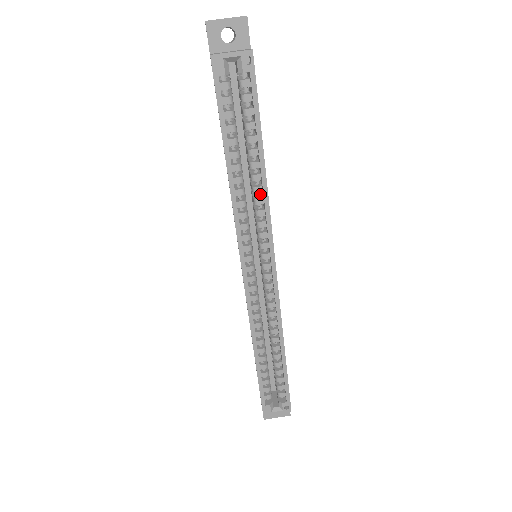
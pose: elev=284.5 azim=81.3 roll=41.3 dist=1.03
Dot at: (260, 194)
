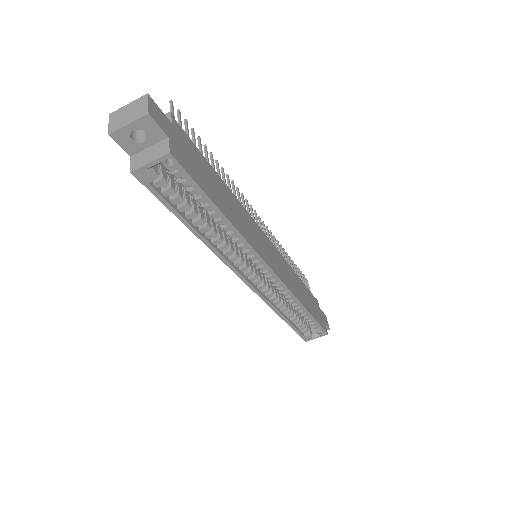
Dot at: occluded
